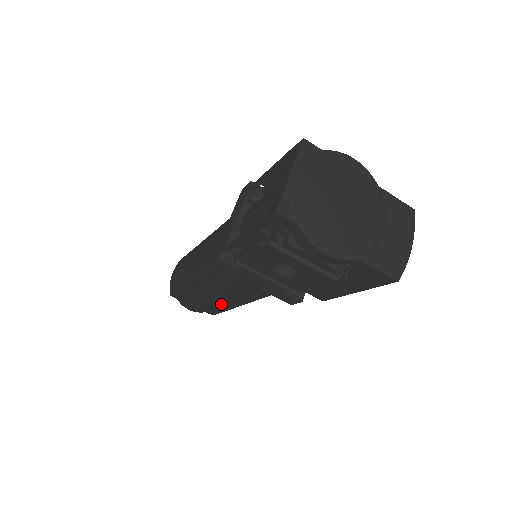
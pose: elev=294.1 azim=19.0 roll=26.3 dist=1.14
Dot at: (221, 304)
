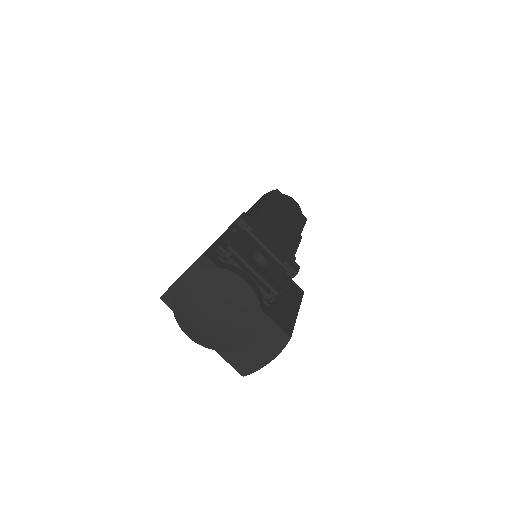
Dot at: occluded
